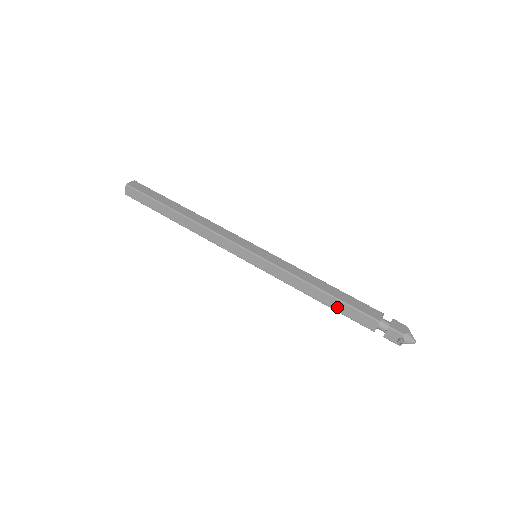
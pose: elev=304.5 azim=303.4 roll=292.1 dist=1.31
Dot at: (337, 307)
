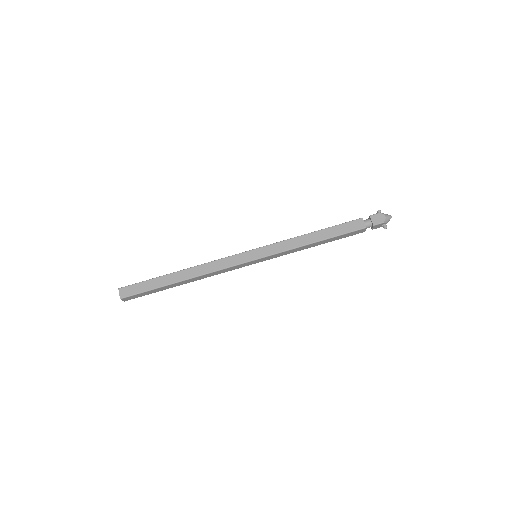
Dot at: (334, 240)
